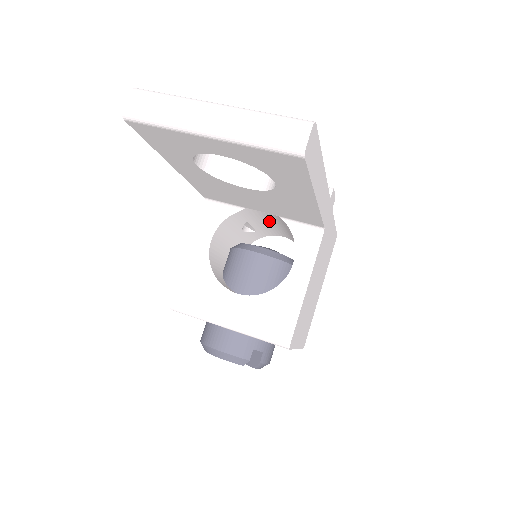
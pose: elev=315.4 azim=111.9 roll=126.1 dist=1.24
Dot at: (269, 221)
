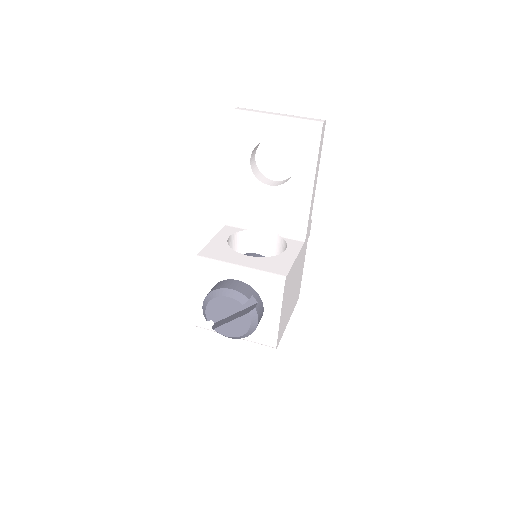
Dot at: occluded
